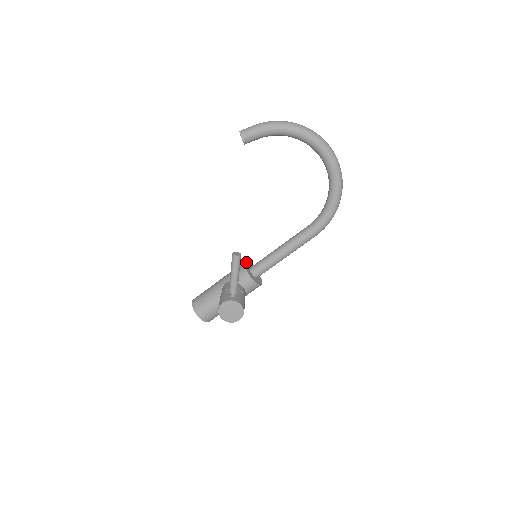
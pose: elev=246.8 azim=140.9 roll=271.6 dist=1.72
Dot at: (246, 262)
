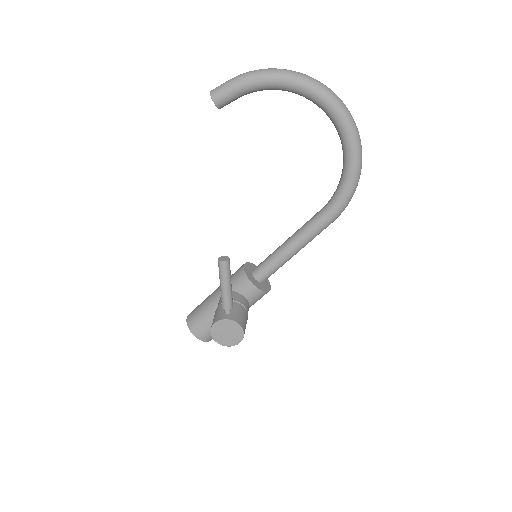
Dot at: (247, 263)
